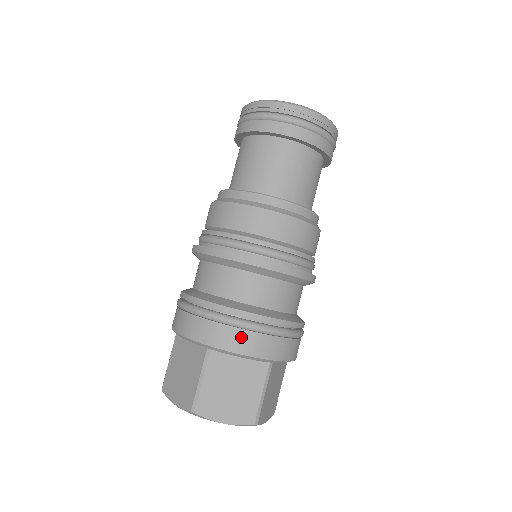
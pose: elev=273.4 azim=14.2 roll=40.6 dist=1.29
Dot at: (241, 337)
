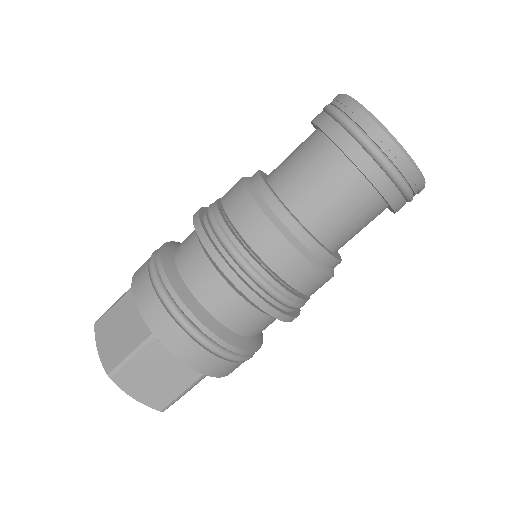
Dot at: occluded
